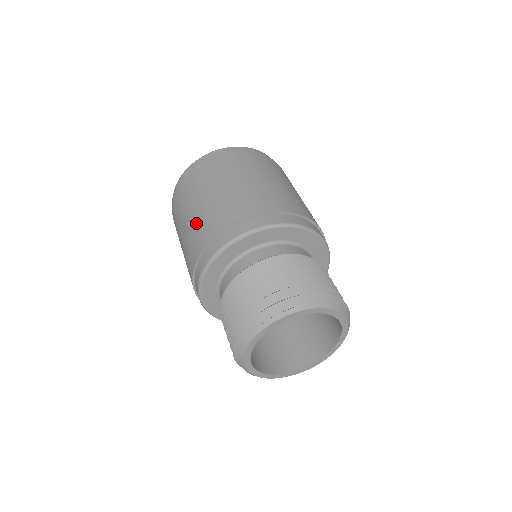
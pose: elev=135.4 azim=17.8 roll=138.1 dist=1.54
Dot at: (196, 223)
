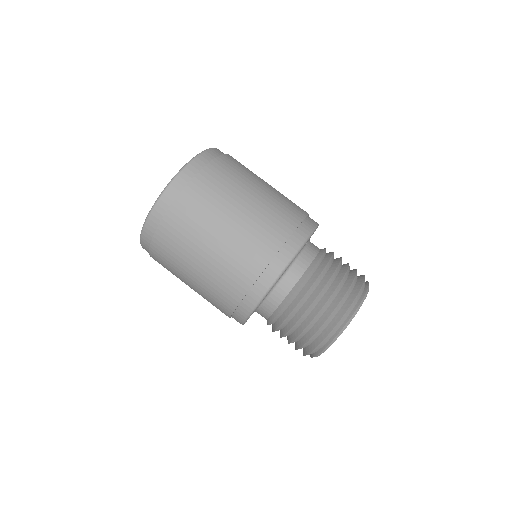
Dot at: occluded
